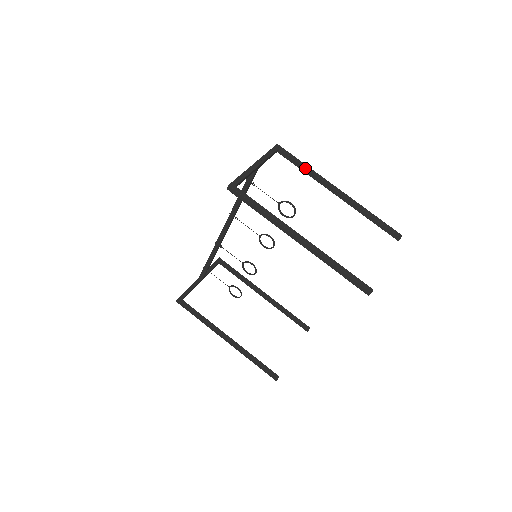
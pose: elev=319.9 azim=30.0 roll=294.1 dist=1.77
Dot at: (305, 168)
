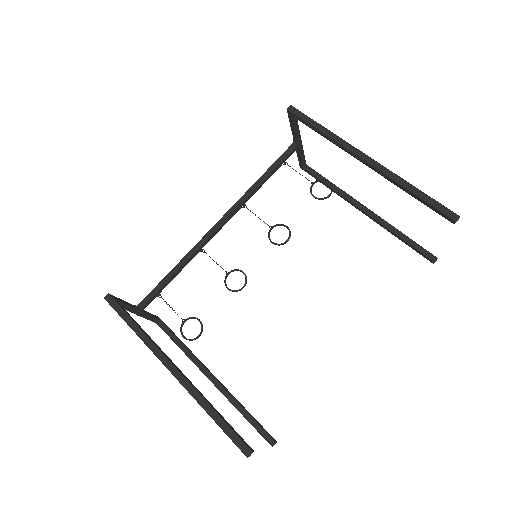
Dot at: (332, 183)
